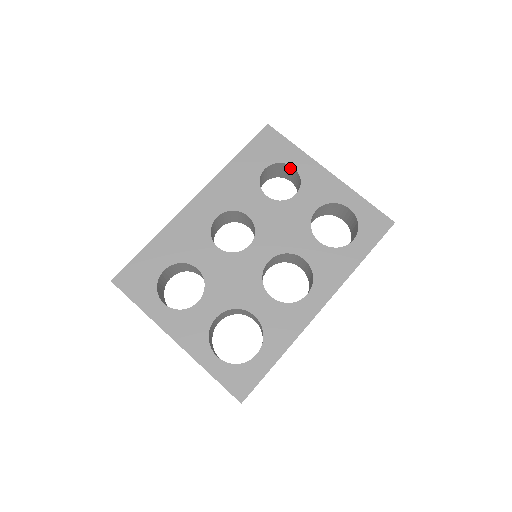
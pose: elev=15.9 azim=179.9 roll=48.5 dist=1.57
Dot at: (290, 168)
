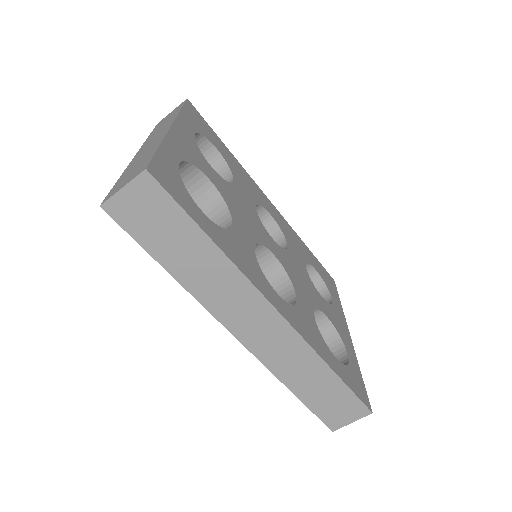
Dot at: (326, 299)
